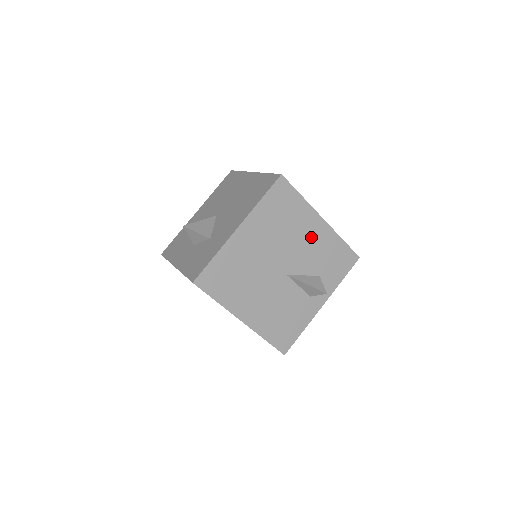
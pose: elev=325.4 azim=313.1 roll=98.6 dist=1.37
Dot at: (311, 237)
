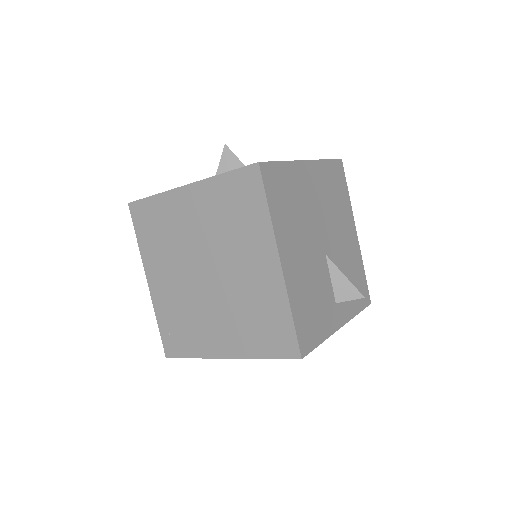
Dot at: (347, 239)
